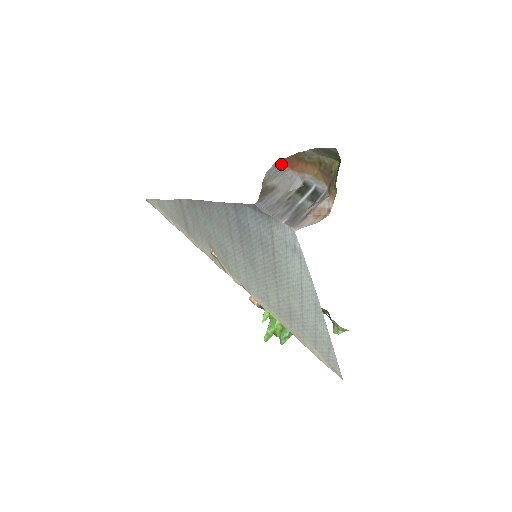
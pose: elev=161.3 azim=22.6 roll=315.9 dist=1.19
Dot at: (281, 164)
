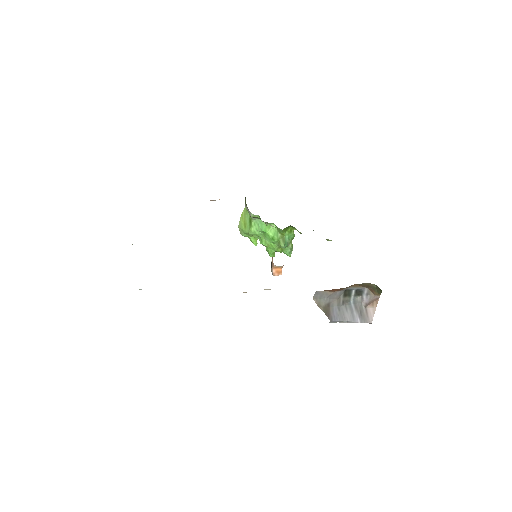
Dot at: (321, 291)
